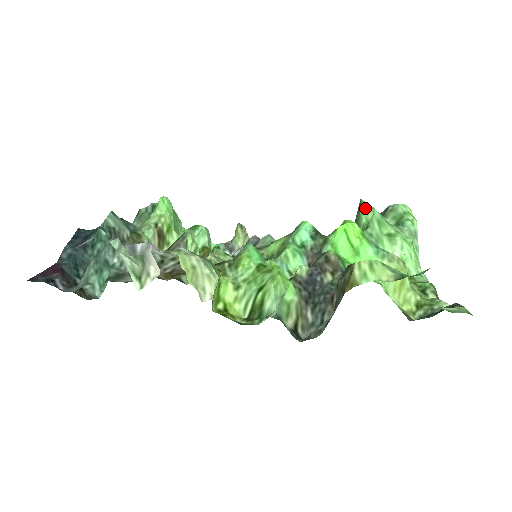
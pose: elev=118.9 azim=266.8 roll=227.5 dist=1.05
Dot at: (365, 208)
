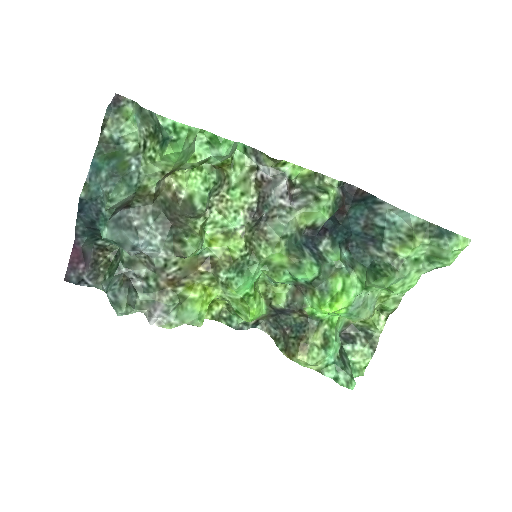
Dot at: (376, 284)
